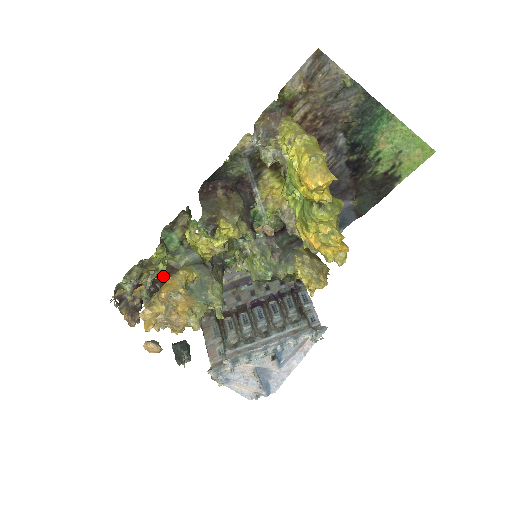
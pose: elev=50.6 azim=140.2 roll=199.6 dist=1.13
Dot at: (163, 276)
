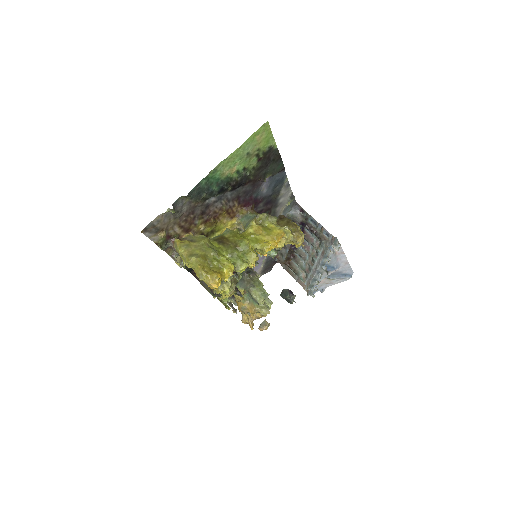
Dot at: occluded
